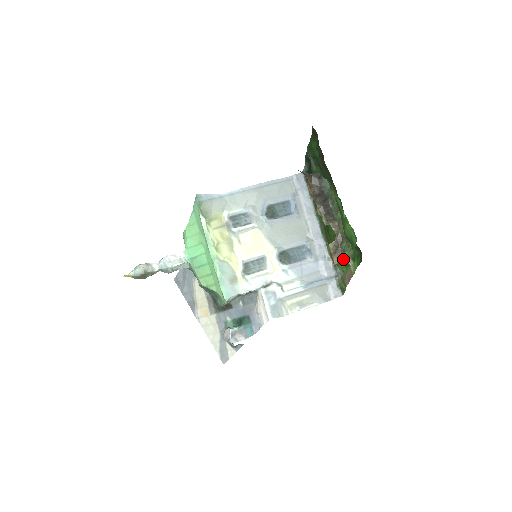
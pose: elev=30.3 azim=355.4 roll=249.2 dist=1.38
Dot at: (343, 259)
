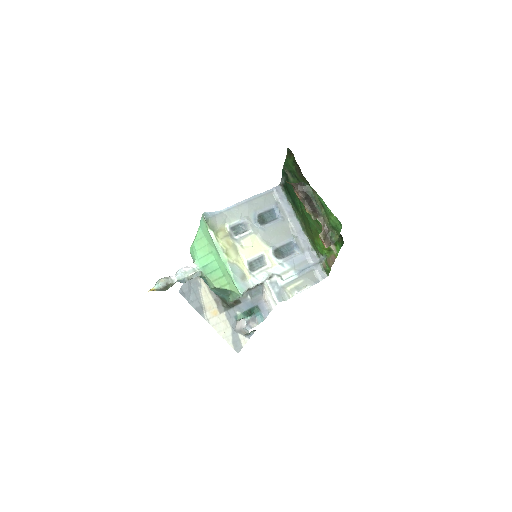
Dot at: (331, 244)
